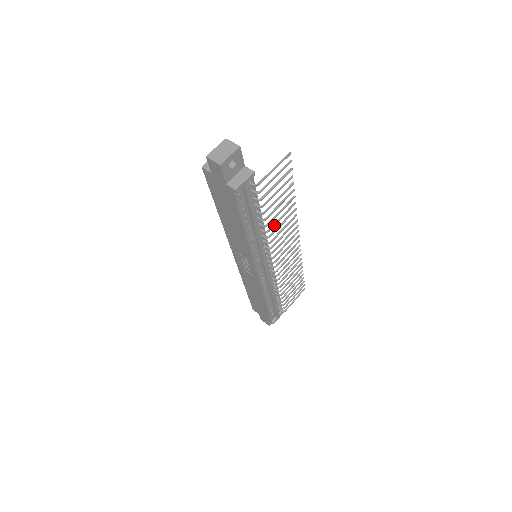
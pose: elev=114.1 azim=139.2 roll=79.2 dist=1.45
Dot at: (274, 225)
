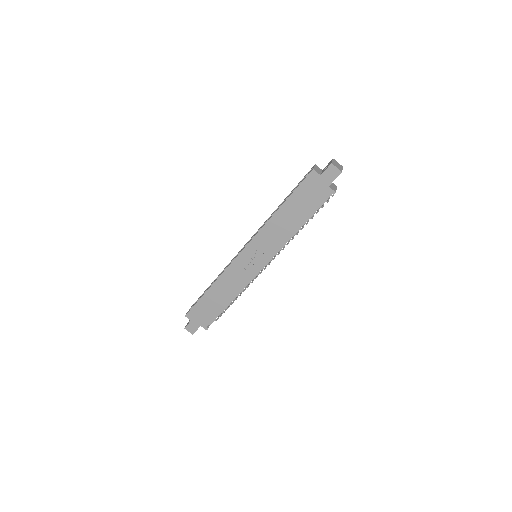
Dot at: occluded
